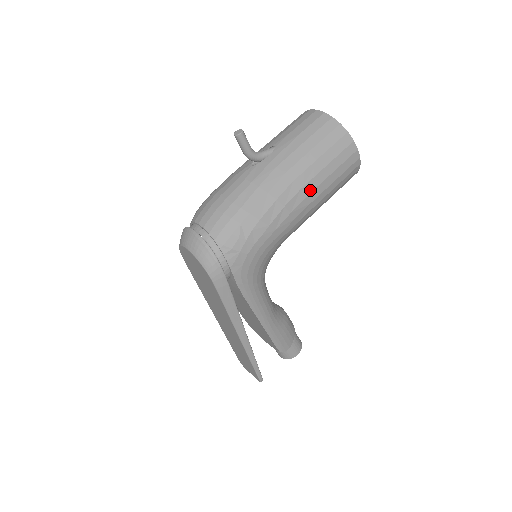
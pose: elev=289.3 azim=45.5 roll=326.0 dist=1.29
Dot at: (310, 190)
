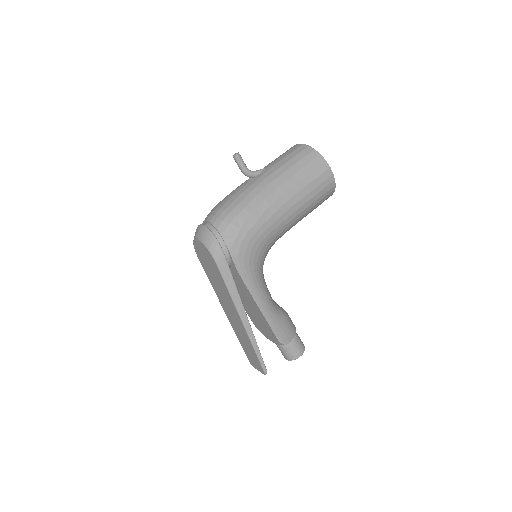
Dot at: (292, 195)
